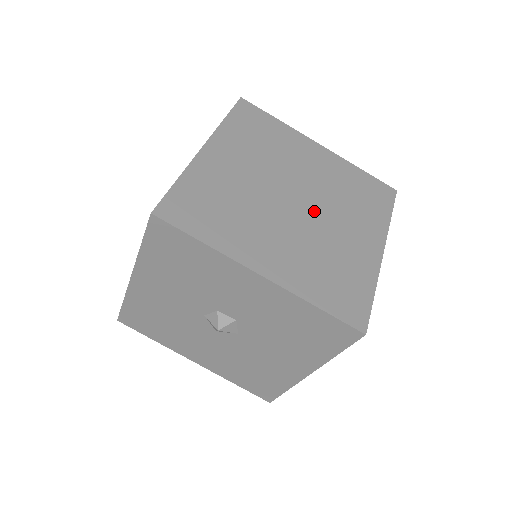
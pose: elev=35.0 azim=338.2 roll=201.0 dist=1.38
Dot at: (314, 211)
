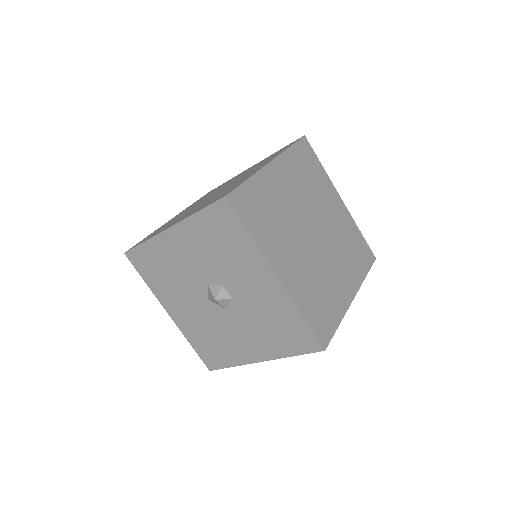
Dot at: (323, 247)
